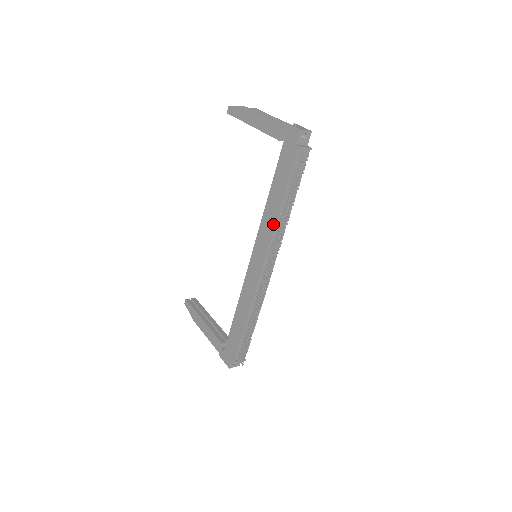
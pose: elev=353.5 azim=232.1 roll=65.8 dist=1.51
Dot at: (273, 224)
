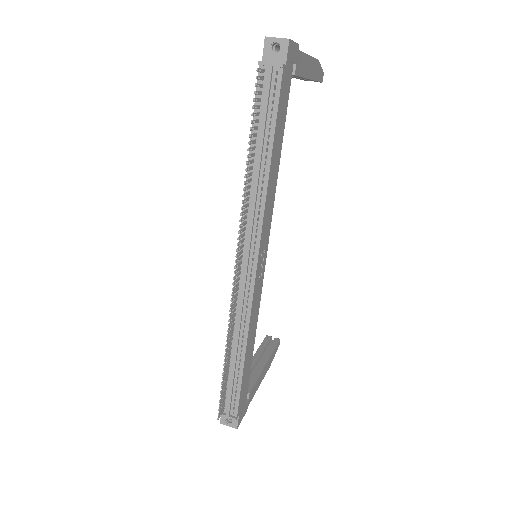
Dot at: occluded
